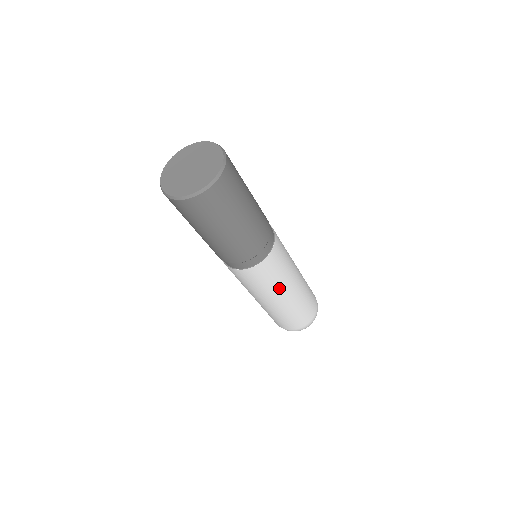
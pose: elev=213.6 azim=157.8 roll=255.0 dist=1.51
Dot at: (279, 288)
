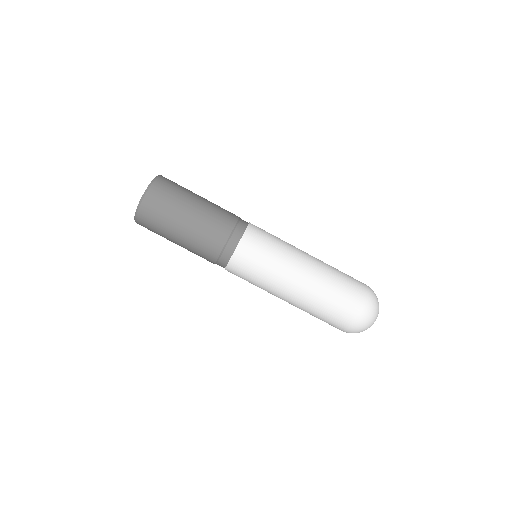
Dot at: (289, 253)
